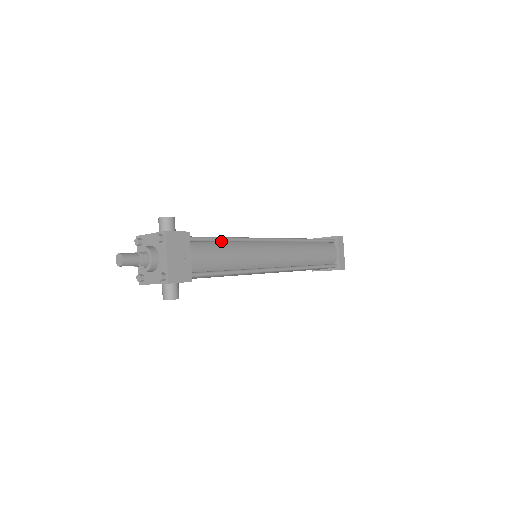
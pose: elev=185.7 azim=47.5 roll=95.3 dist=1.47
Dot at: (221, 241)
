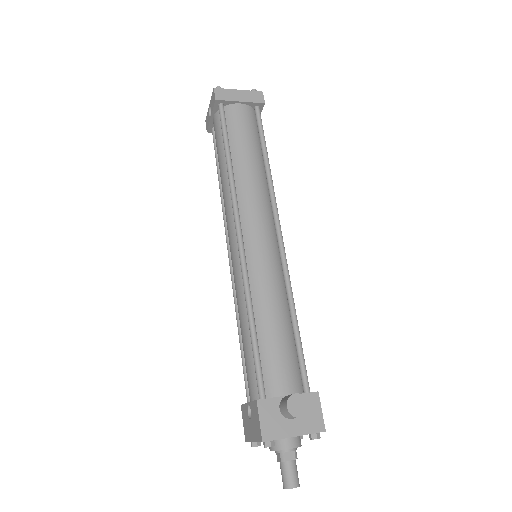
Dot at: (297, 333)
